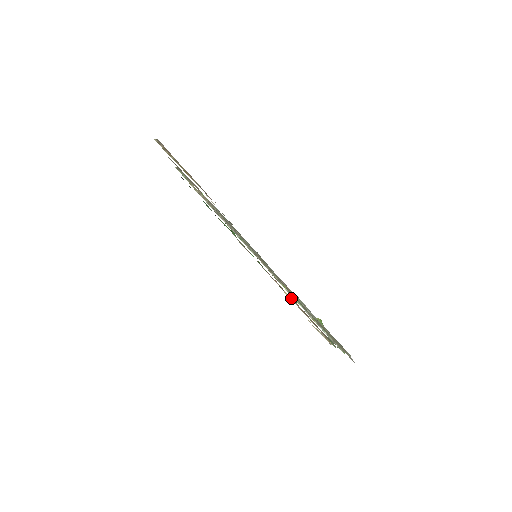
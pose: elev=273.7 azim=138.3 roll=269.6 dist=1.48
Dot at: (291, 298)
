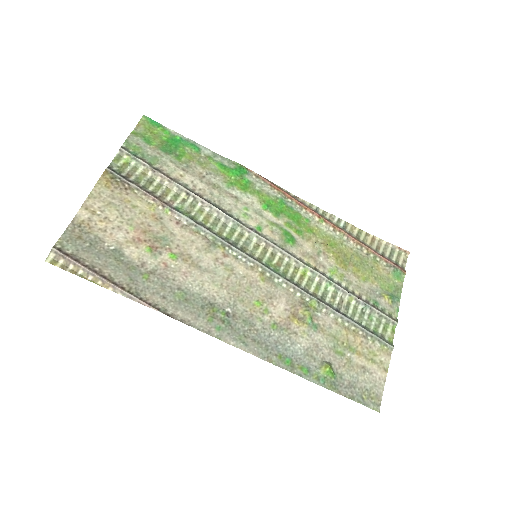
Dot at: (338, 229)
